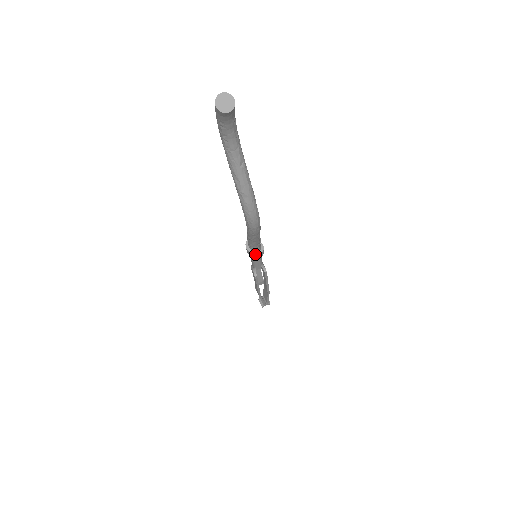
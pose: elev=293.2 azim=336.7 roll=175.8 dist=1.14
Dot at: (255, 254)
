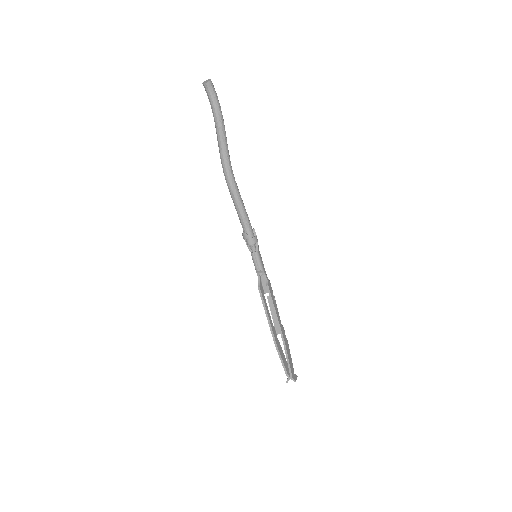
Dot at: (245, 235)
